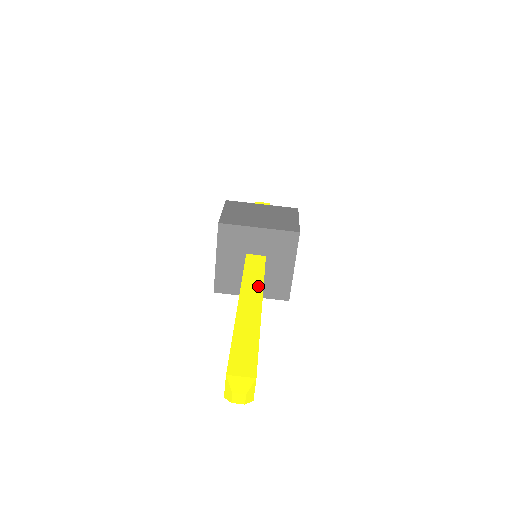
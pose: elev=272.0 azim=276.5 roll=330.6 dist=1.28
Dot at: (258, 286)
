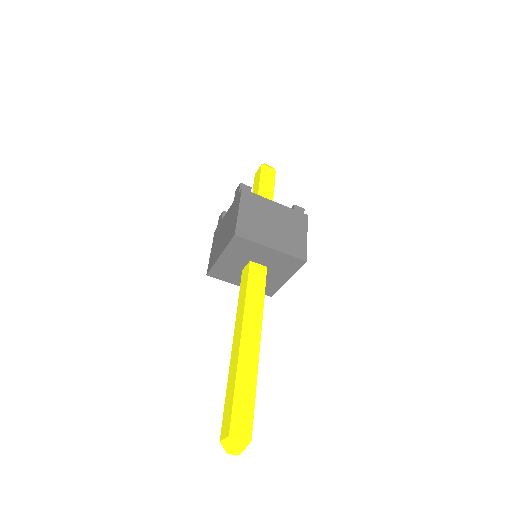
Dot at: (258, 315)
